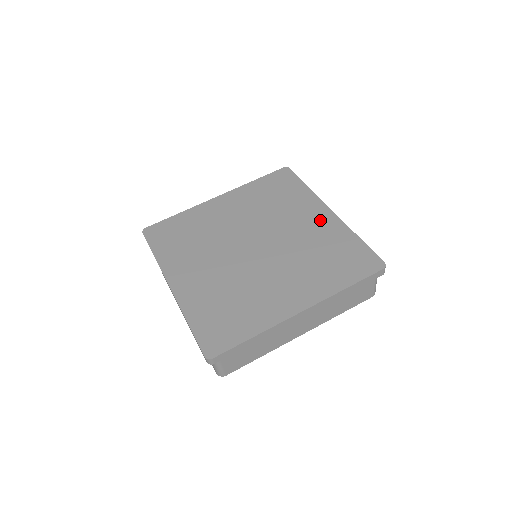
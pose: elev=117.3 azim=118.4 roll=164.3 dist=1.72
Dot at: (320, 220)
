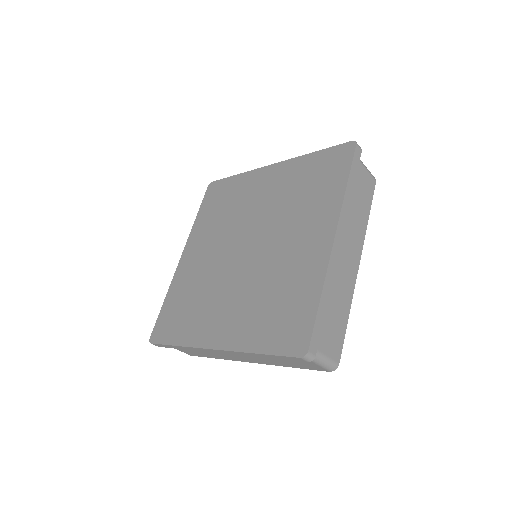
Dot at: (272, 178)
